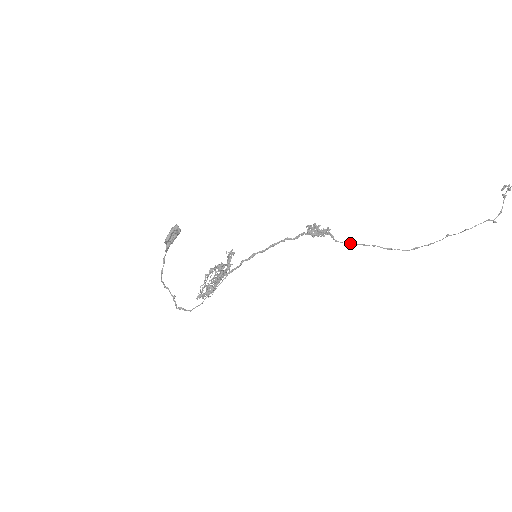
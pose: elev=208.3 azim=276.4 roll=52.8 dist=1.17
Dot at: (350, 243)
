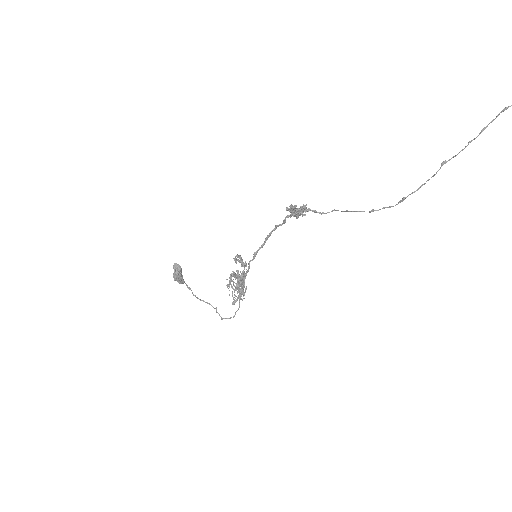
Dot at: occluded
